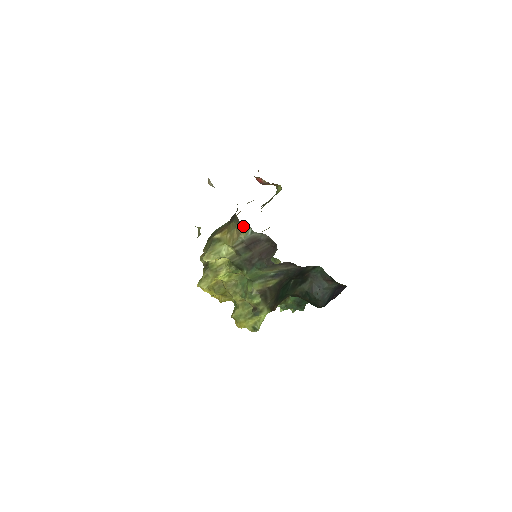
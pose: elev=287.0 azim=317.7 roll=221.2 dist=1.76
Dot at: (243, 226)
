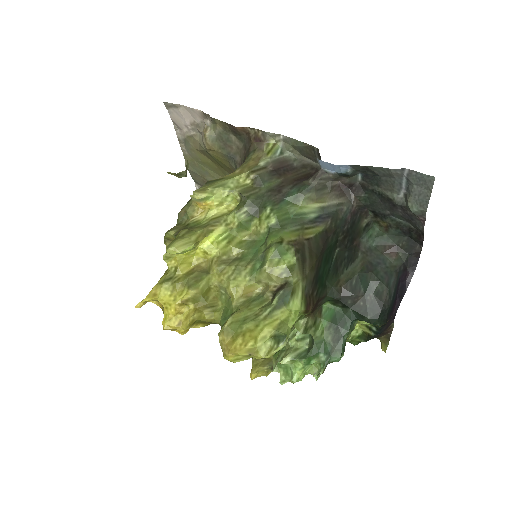
Dot at: (267, 148)
